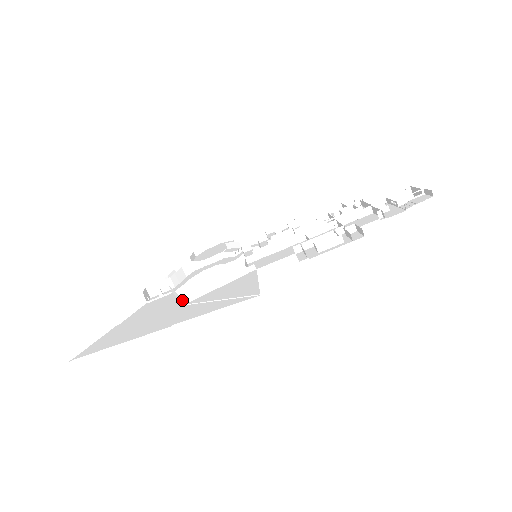
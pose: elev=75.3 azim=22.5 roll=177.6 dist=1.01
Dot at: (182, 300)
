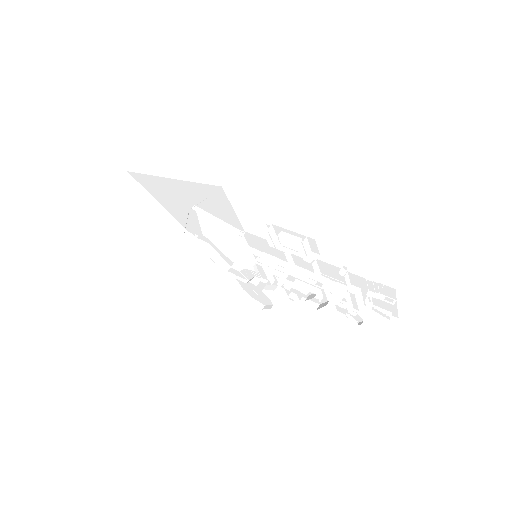
Dot at: (194, 211)
